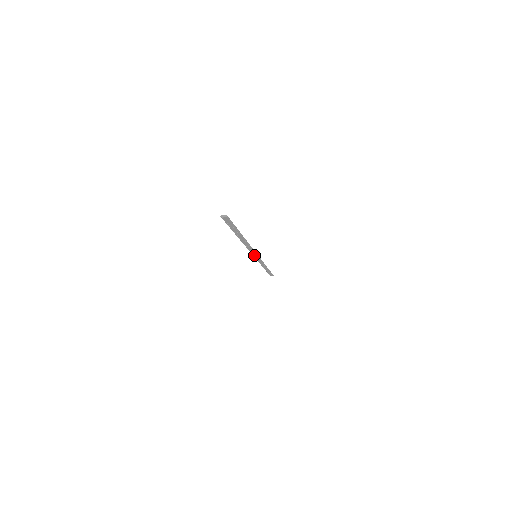
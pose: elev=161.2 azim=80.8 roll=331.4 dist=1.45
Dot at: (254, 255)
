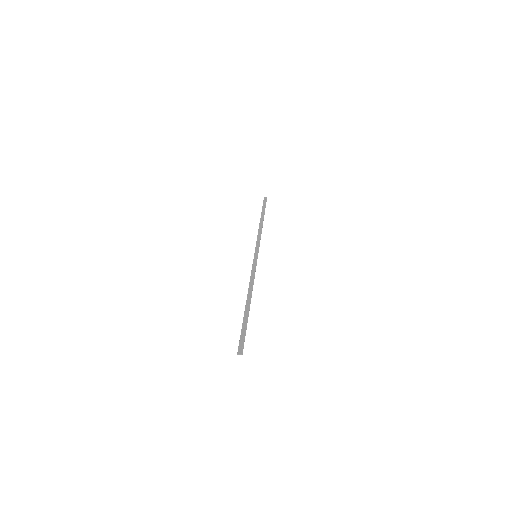
Dot at: (255, 259)
